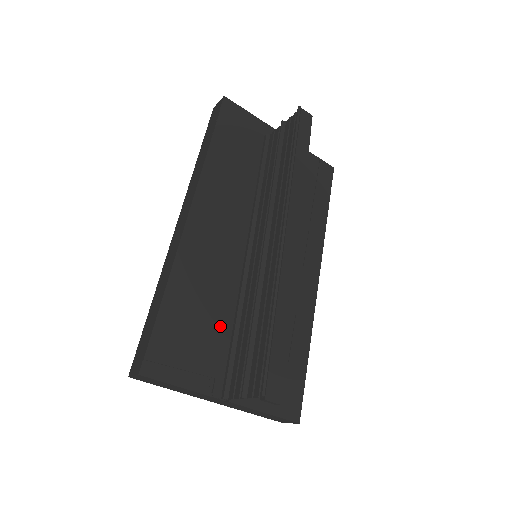
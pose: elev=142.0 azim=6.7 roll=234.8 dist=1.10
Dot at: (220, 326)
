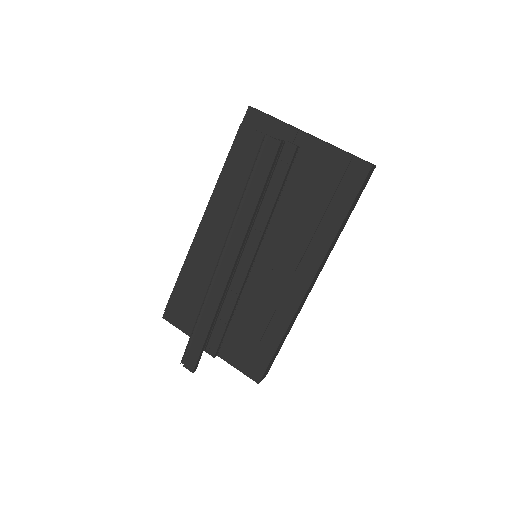
Dot at: occluded
